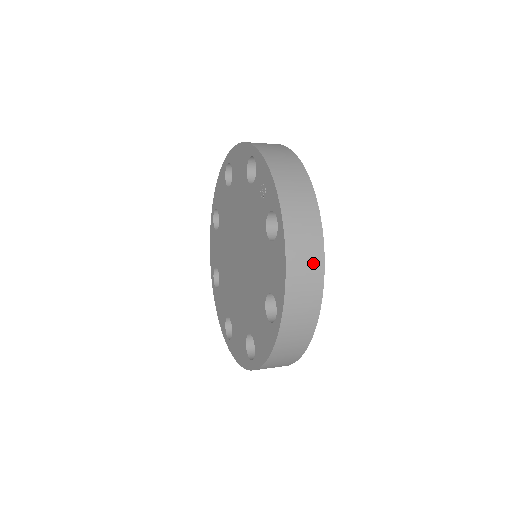
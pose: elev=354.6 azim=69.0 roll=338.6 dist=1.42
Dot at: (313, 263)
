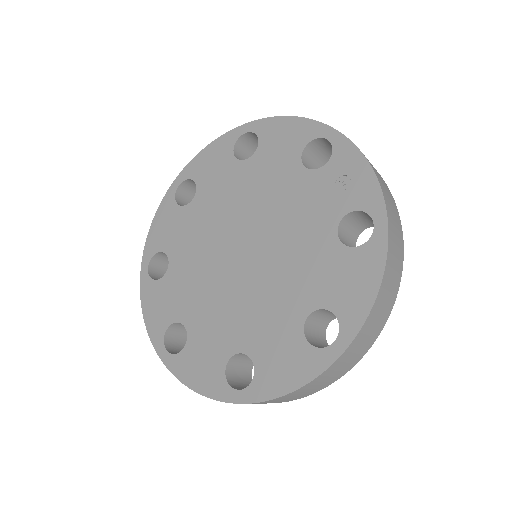
Dot at: (393, 288)
